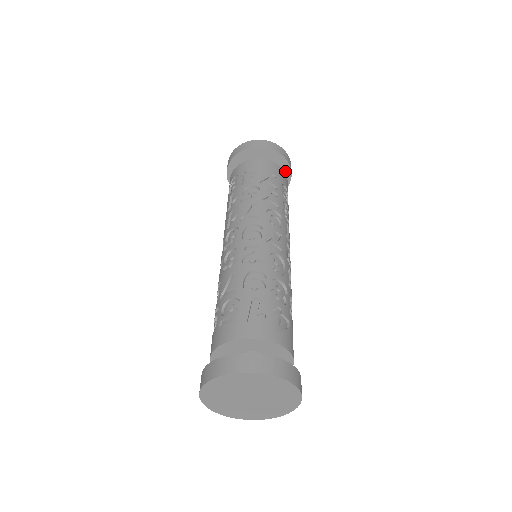
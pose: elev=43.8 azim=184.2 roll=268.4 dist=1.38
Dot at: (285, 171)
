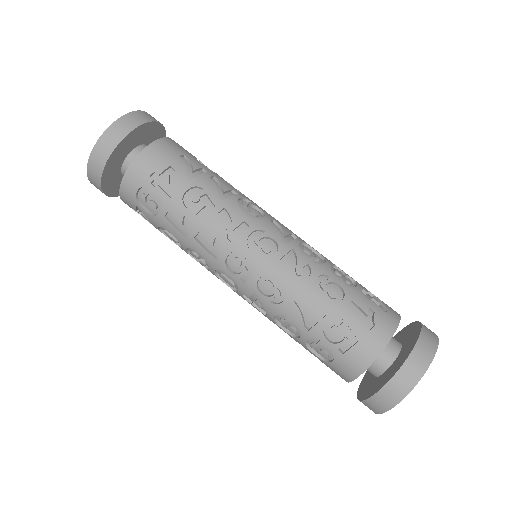
Dot at: (159, 135)
